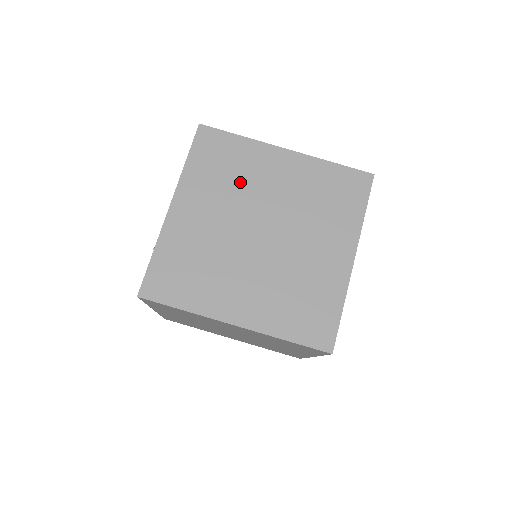
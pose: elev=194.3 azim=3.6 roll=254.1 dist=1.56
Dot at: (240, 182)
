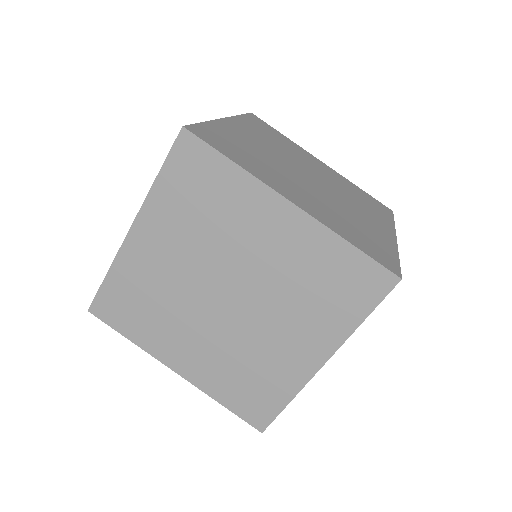
Dot at: (217, 228)
